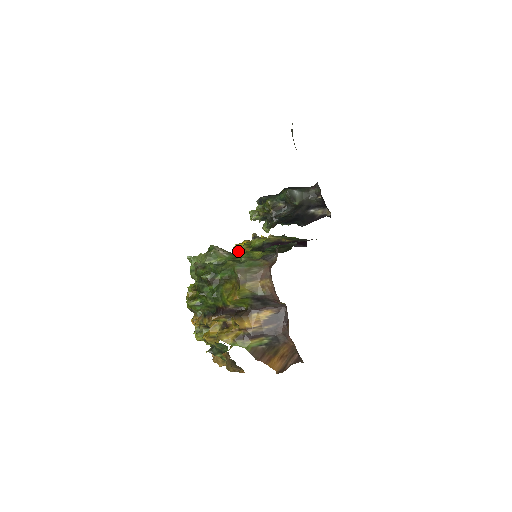
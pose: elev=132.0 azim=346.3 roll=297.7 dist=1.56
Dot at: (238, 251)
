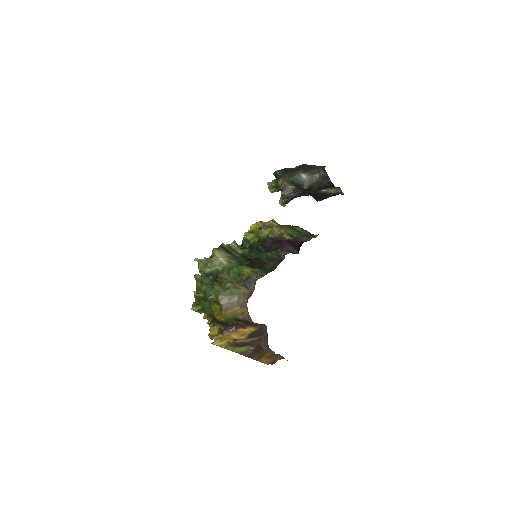
Dot at: (248, 239)
